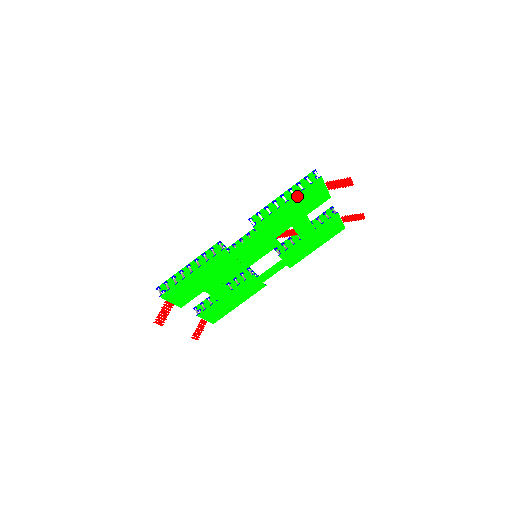
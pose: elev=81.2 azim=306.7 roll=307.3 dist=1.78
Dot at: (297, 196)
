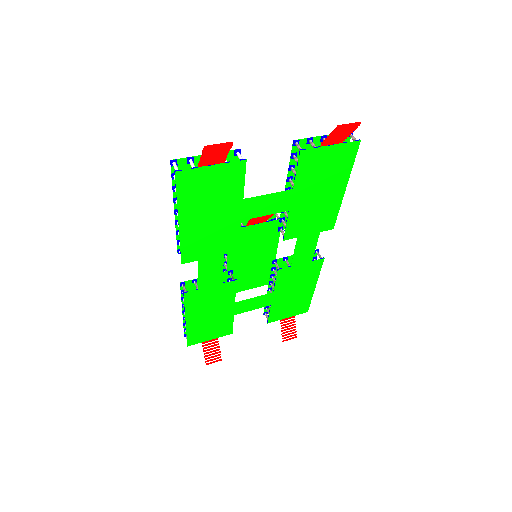
Dot at: (182, 209)
